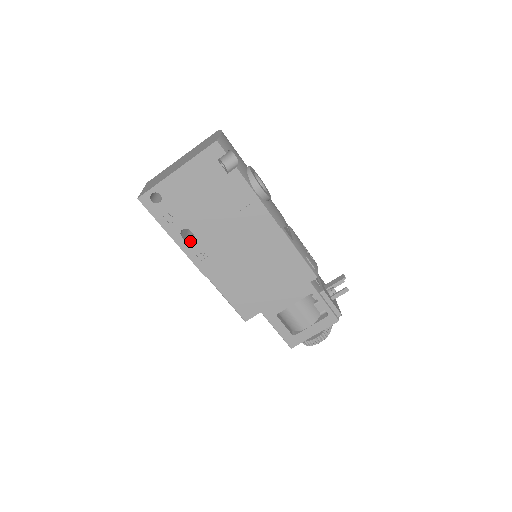
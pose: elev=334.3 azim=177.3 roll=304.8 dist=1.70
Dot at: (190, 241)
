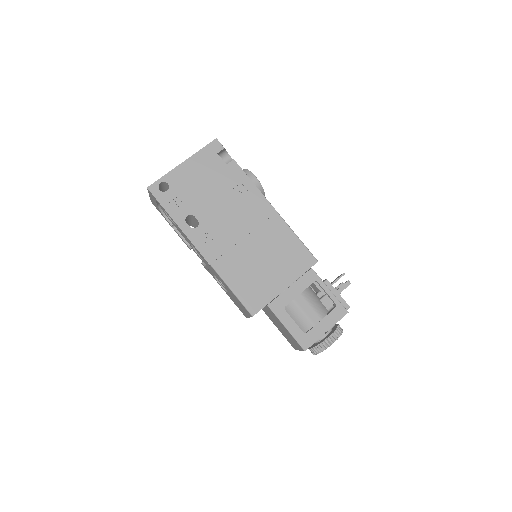
Dot at: (194, 228)
